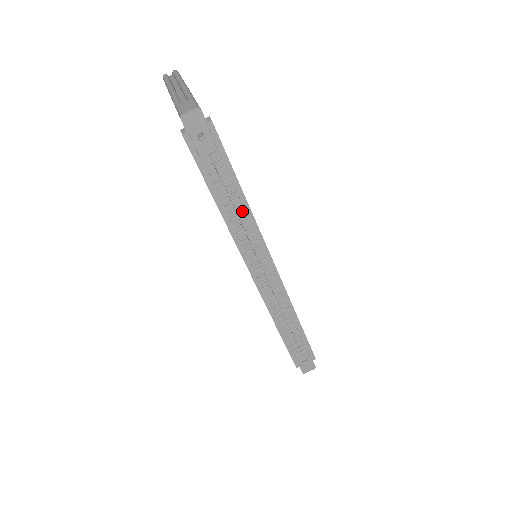
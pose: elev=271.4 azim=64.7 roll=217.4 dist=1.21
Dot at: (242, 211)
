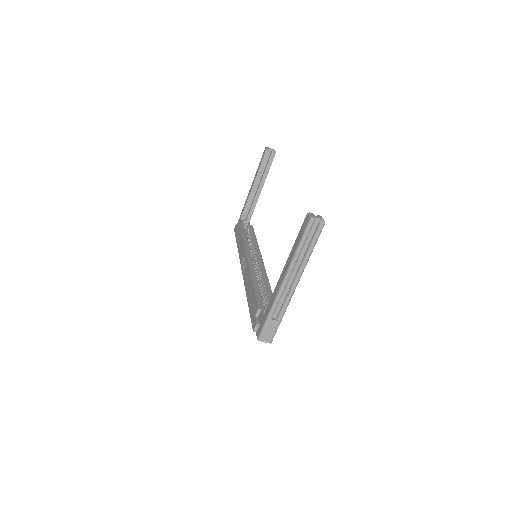
Dot at: occluded
